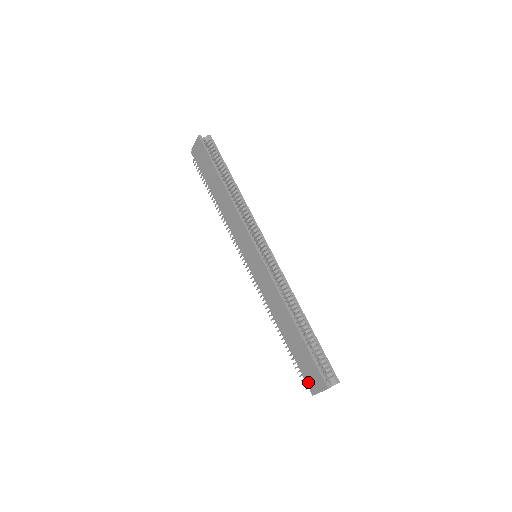
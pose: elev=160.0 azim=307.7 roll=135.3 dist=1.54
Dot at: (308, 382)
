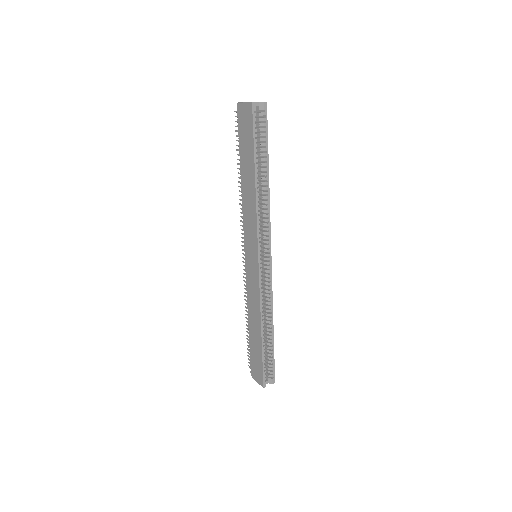
Dot at: (252, 368)
